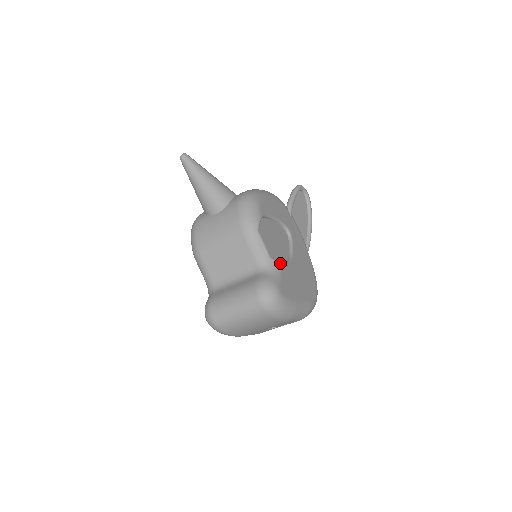
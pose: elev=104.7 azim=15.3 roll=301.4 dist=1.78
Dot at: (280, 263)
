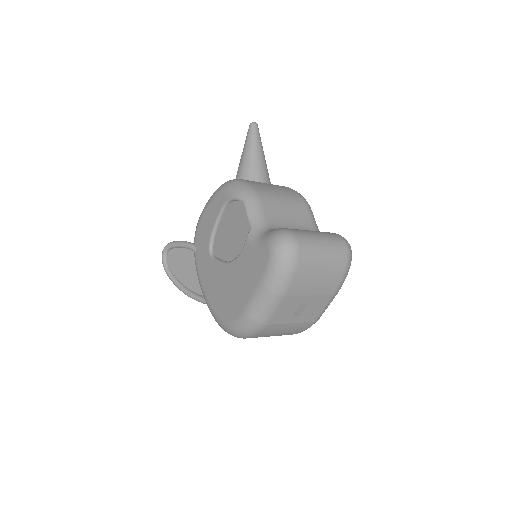
Dot at: occluded
